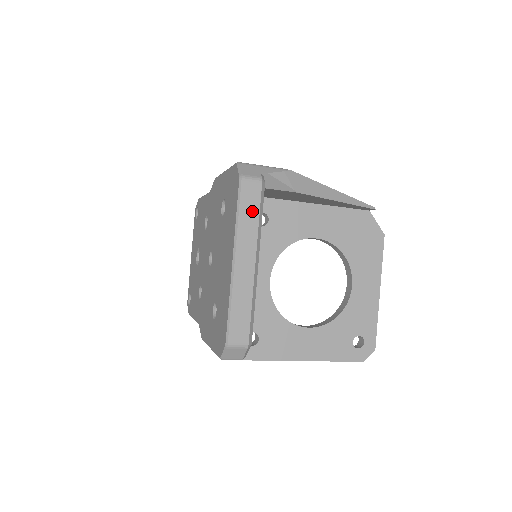
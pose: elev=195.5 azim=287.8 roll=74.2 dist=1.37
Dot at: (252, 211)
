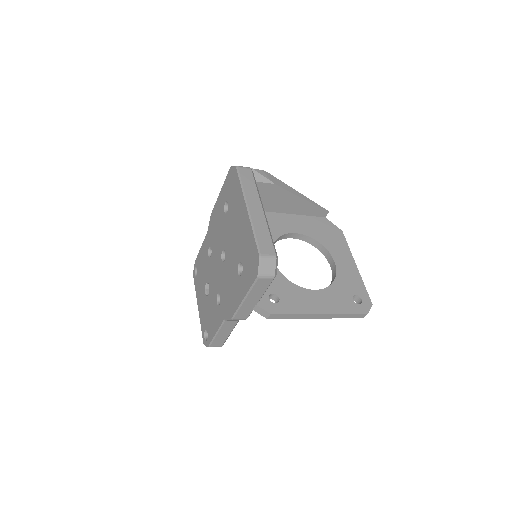
Dot at: (250, 182)
